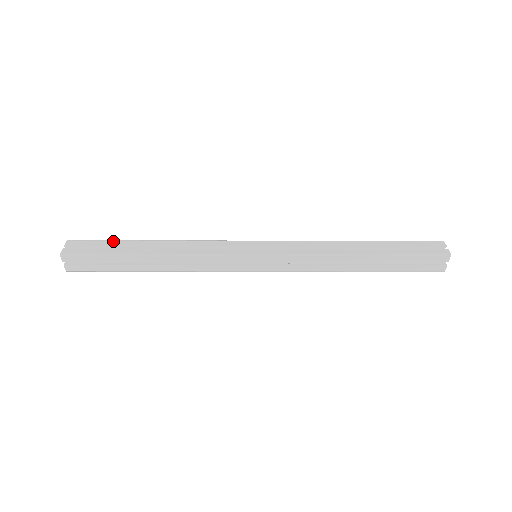
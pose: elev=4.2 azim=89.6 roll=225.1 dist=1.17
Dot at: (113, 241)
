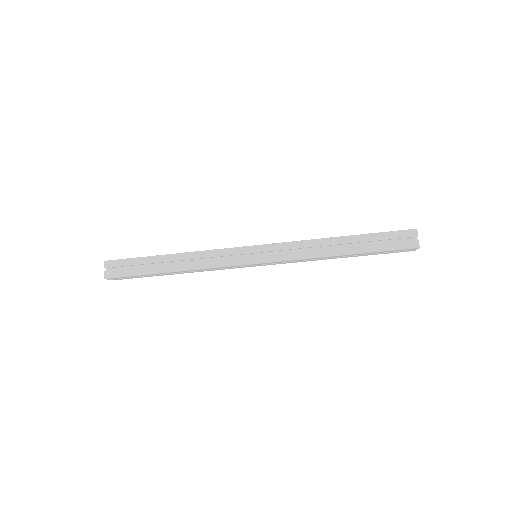
Dot at: occluded
